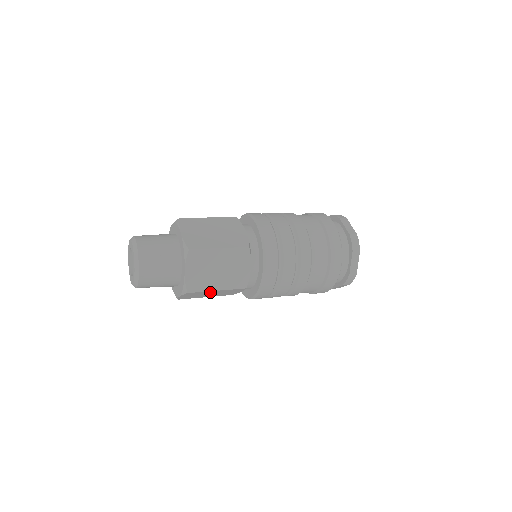
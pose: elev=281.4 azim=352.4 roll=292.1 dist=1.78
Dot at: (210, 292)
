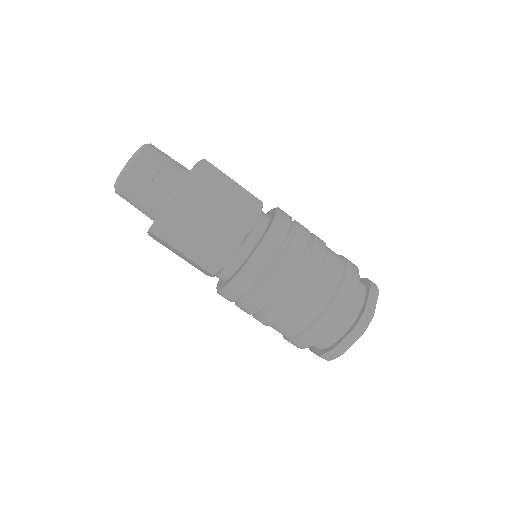
Dot at: (177, 251)
